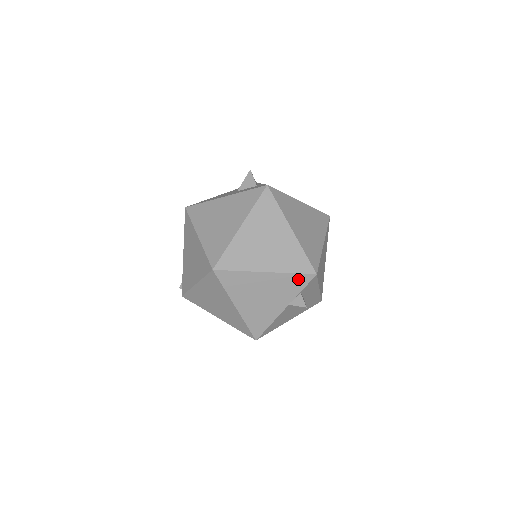
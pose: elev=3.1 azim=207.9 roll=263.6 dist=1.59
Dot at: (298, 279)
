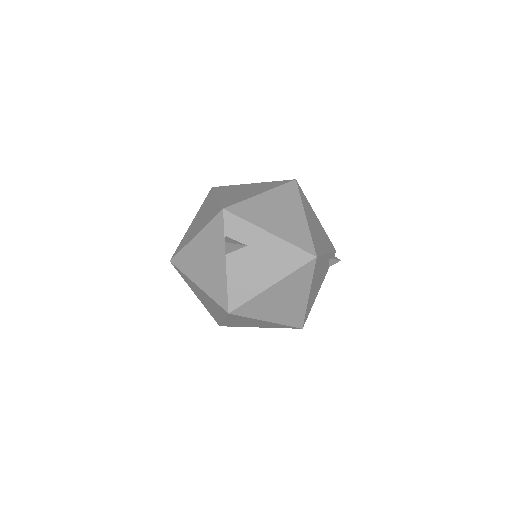
Dot at: (215, 225)
